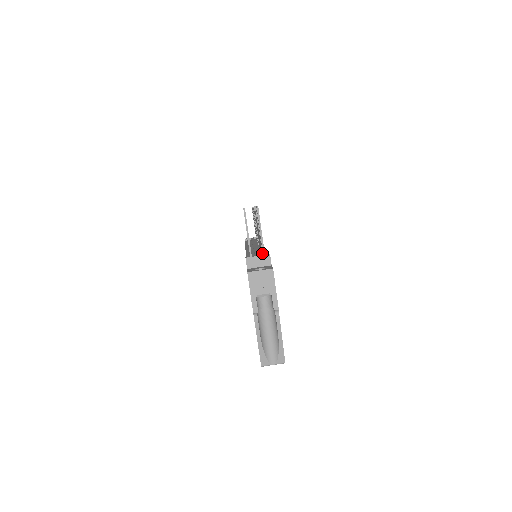
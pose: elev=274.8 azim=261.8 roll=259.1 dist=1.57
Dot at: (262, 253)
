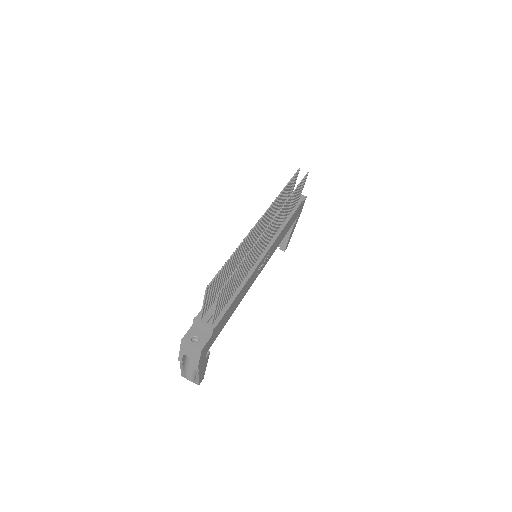
Dot at: occluded
